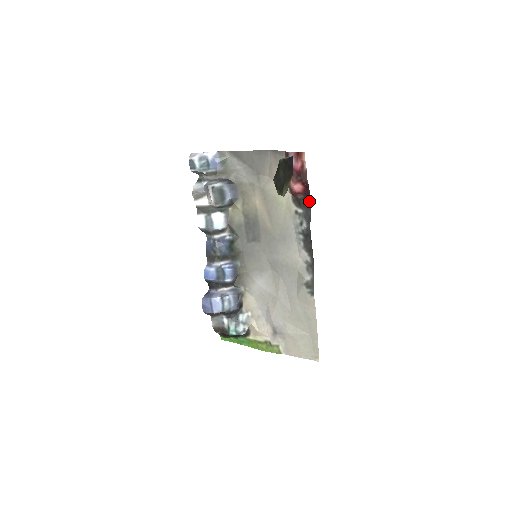
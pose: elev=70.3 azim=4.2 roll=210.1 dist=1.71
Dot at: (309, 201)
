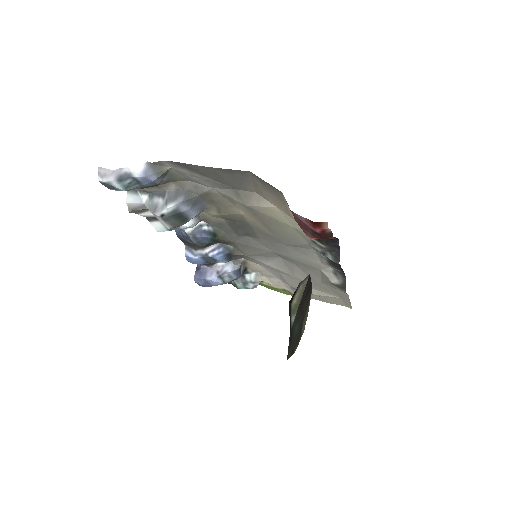
Dot at: (336, 243)
